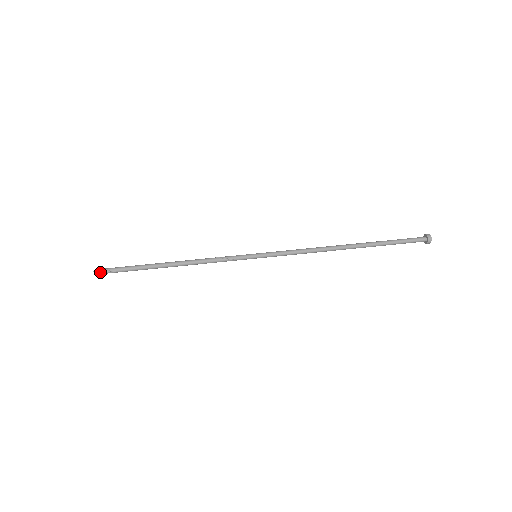
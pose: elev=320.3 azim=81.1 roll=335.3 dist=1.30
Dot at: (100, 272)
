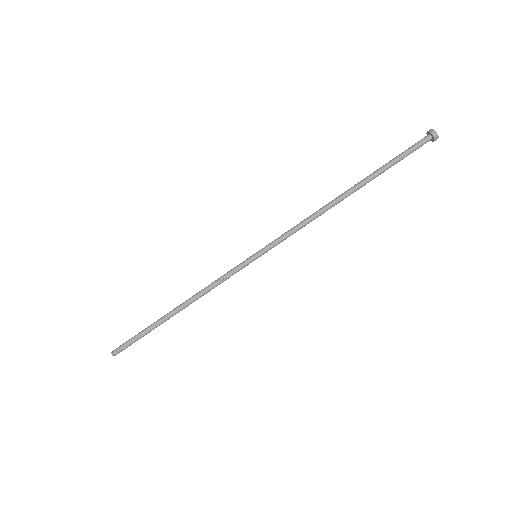
Dot at: occluded
